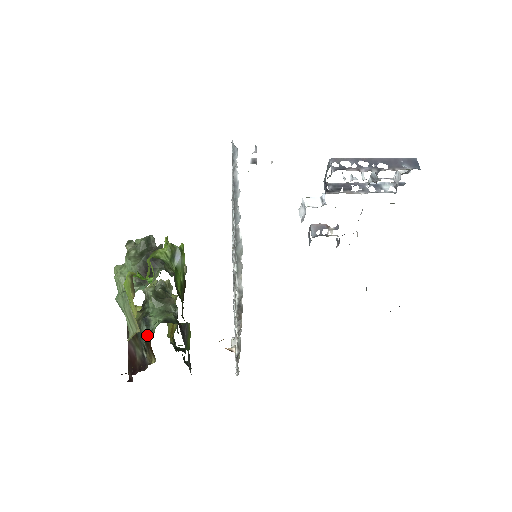
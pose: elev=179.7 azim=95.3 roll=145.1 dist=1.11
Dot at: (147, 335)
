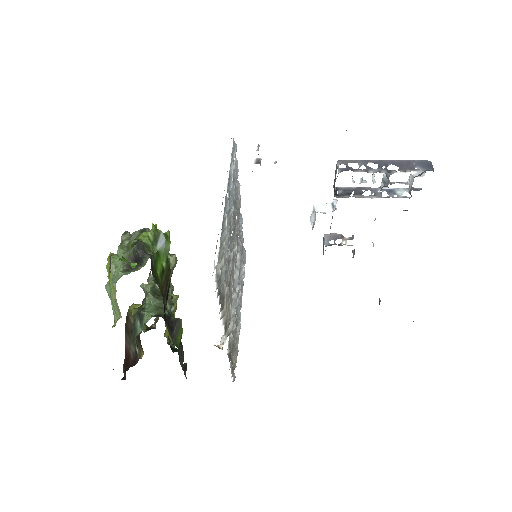
Dot at: (140, 330)
